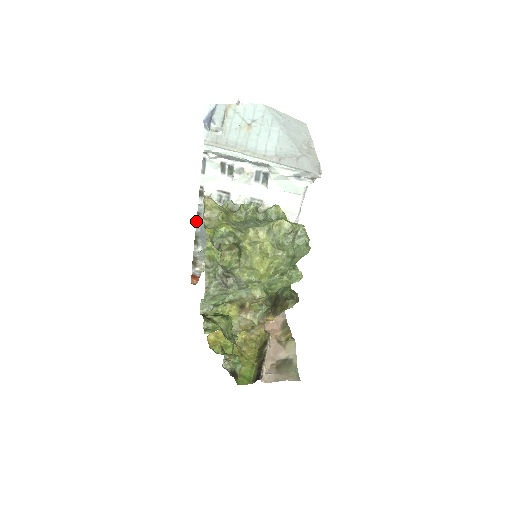
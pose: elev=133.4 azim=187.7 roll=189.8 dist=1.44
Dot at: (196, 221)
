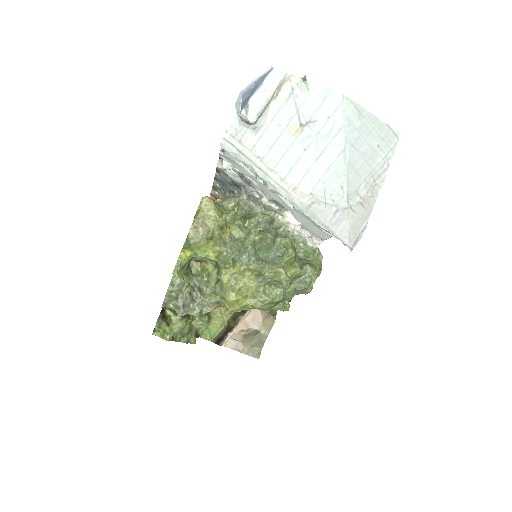
Dot at: (216, 170)
